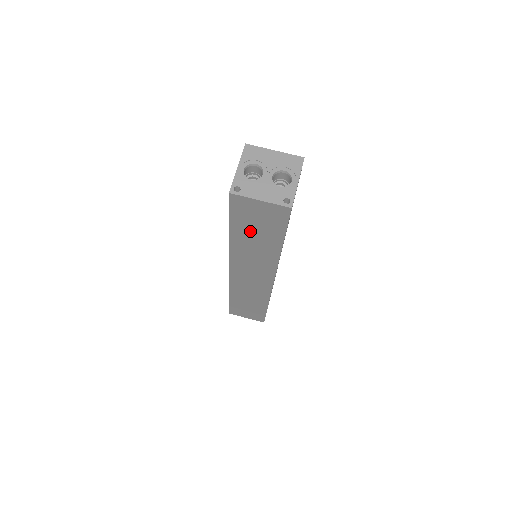
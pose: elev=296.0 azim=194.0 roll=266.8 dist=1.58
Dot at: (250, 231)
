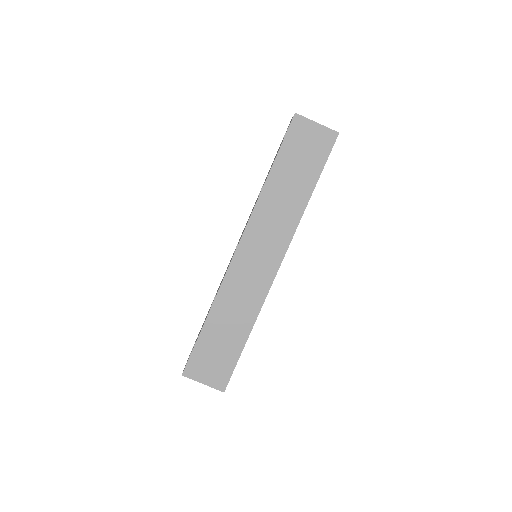
Dot at: (291, 168)
